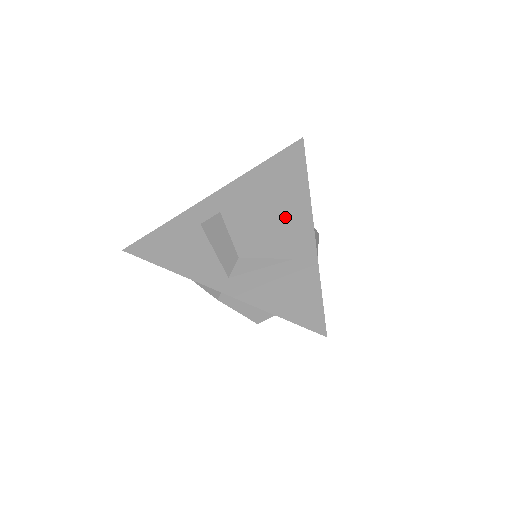
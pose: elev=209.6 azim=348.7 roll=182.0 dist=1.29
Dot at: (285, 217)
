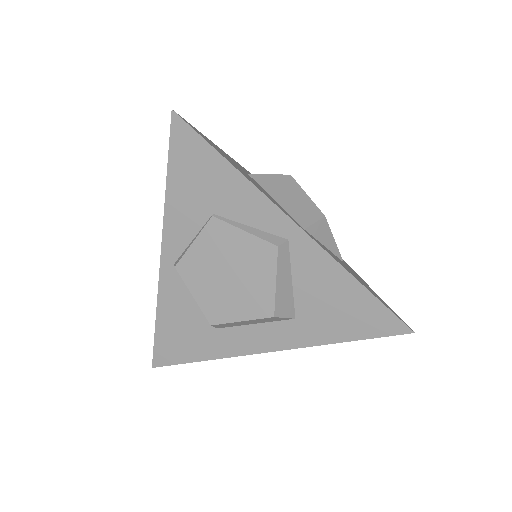
Dot at: occluded
